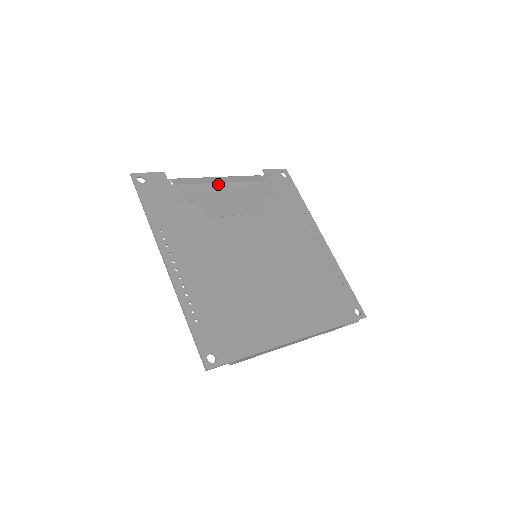
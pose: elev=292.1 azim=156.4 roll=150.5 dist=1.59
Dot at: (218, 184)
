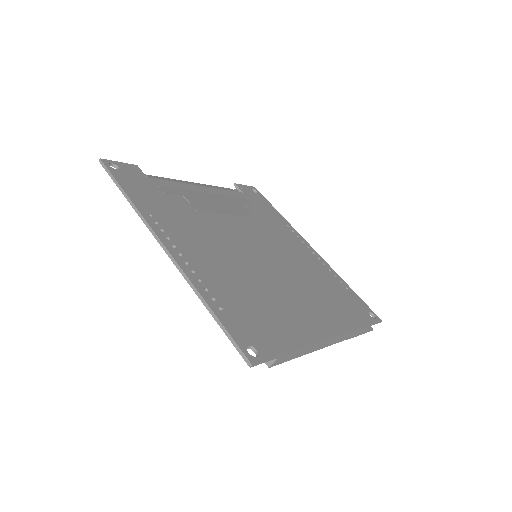
Dot at: (196, 186)
